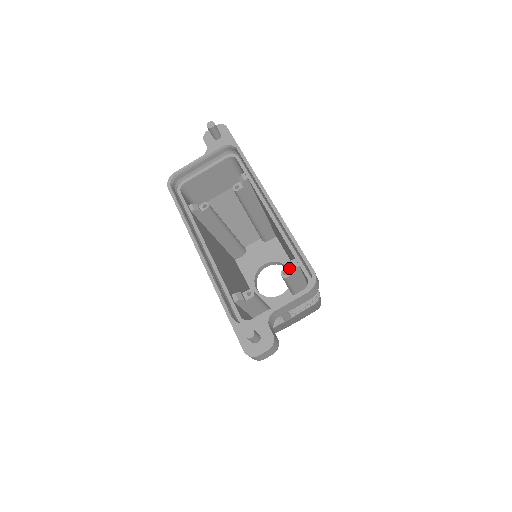
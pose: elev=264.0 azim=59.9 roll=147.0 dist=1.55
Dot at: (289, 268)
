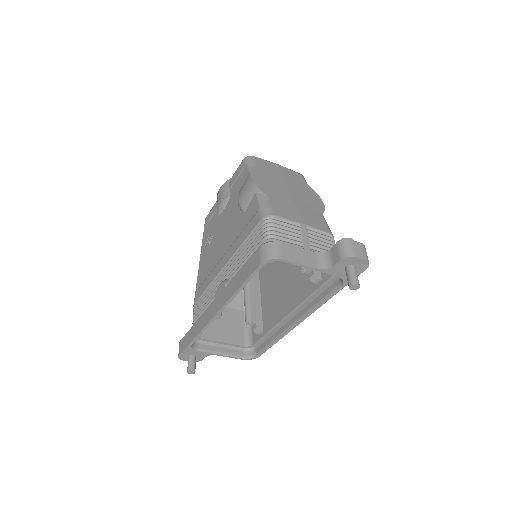
Dot at: (255, 323)
